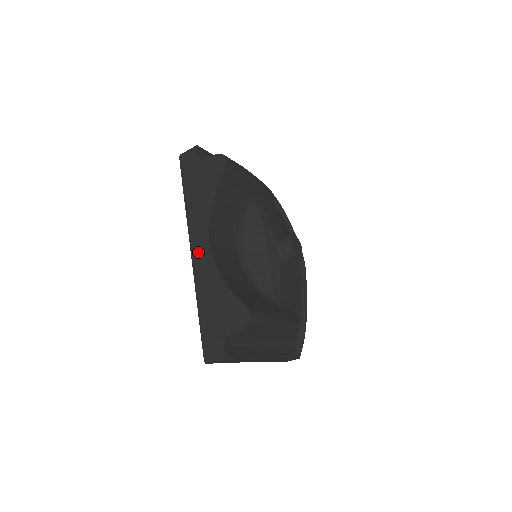
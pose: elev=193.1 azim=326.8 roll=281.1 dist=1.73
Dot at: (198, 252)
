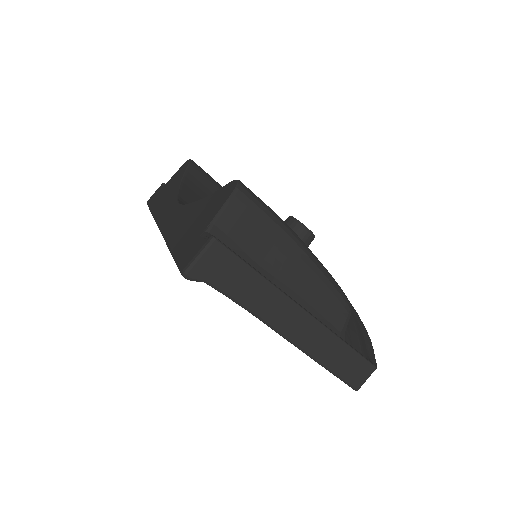
Dot at: (167, 218)
